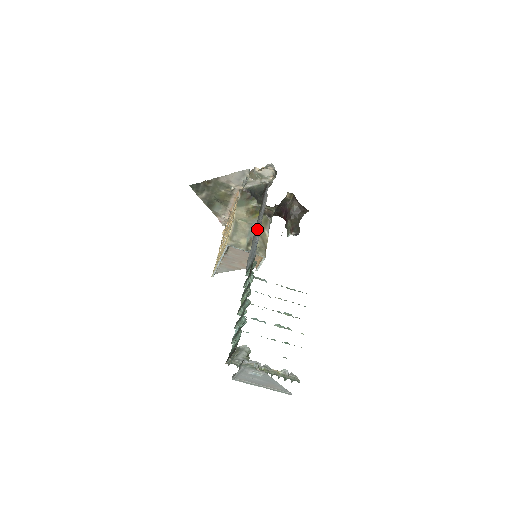
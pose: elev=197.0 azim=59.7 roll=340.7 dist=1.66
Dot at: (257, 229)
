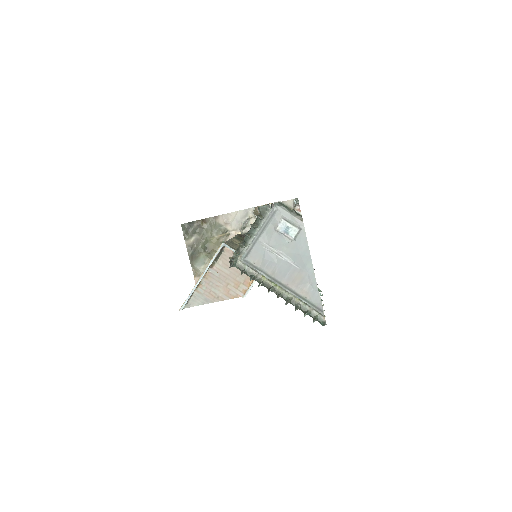
Dot at: occluded
